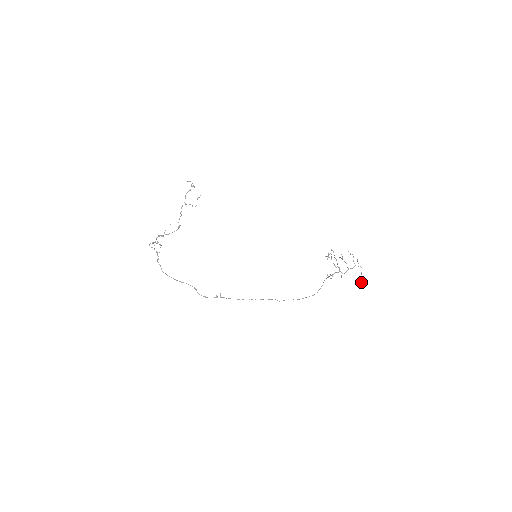
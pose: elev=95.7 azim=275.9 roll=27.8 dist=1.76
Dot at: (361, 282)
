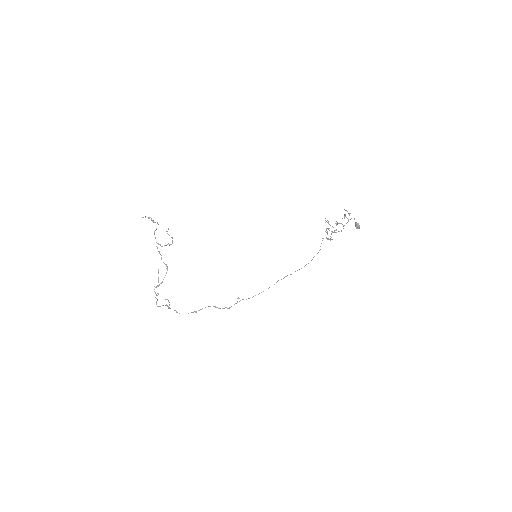
Dot at: (358, 228)
